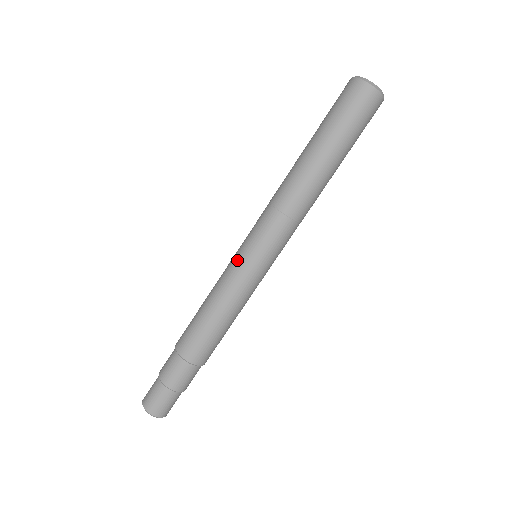
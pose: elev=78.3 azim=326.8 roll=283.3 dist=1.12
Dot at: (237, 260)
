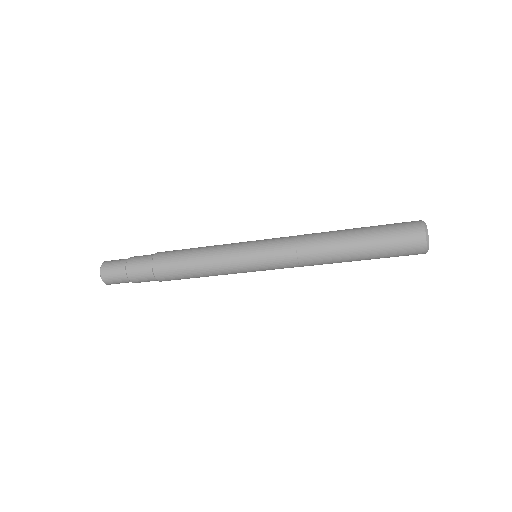
Dot at: (242, 251)
